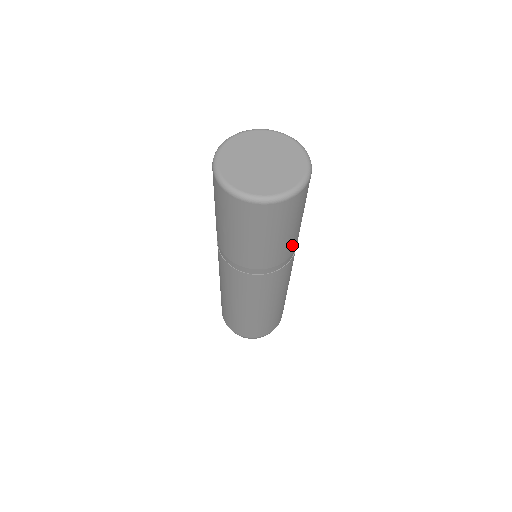
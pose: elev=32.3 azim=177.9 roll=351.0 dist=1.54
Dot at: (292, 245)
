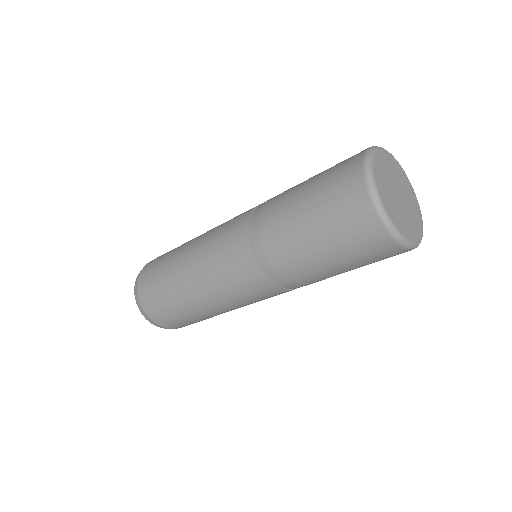
Dot at: occluded
